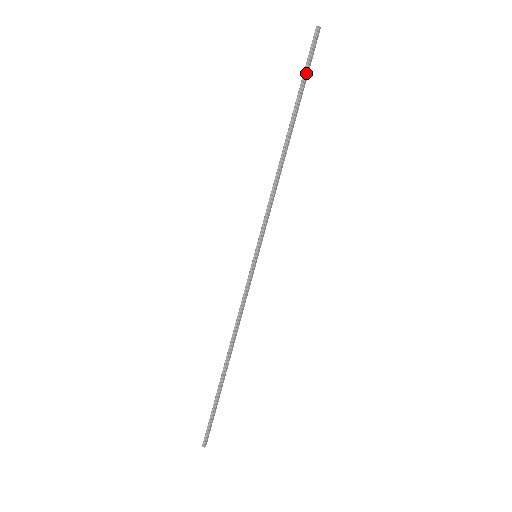
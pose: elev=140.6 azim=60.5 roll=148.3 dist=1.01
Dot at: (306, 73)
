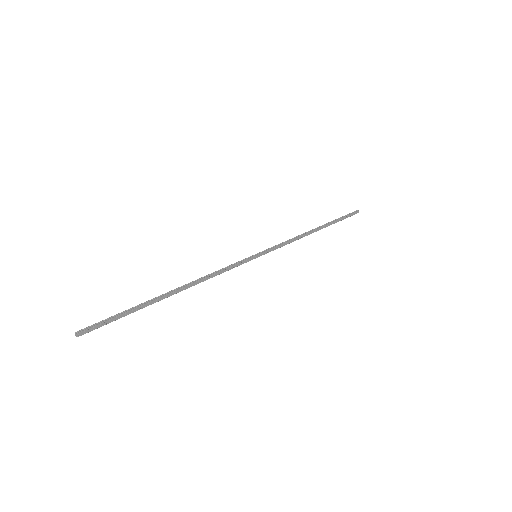
Dot at: (343, 217)
